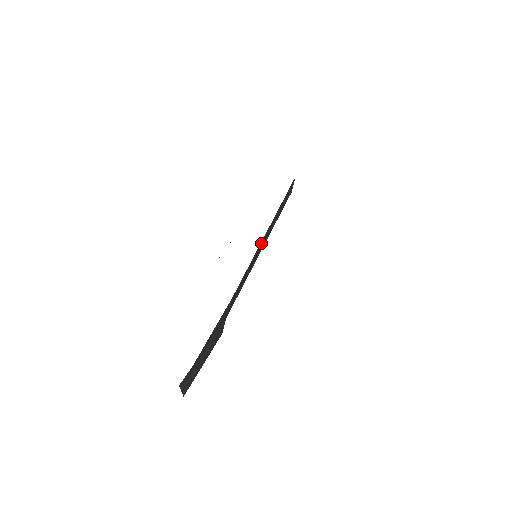
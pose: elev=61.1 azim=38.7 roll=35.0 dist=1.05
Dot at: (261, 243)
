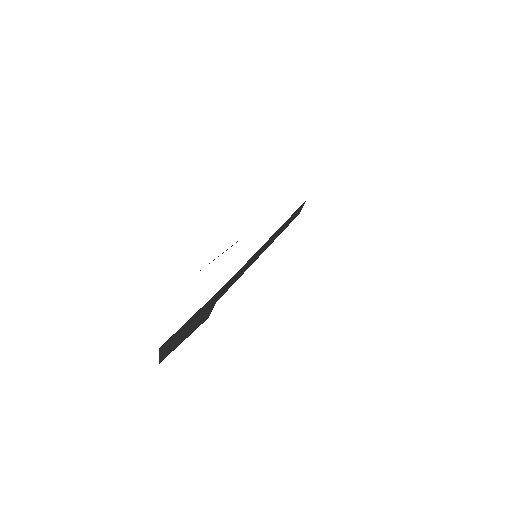
Dot at: (263, 246)
